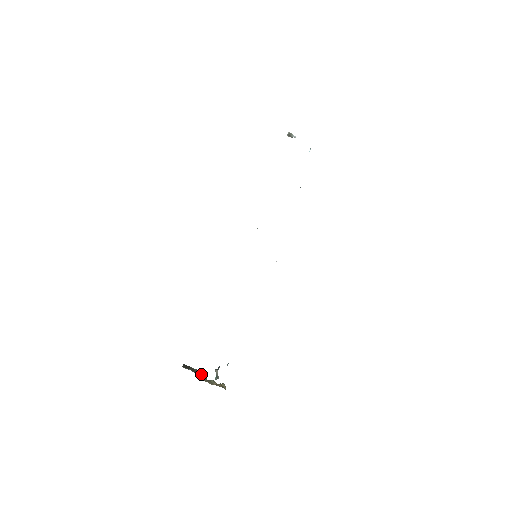
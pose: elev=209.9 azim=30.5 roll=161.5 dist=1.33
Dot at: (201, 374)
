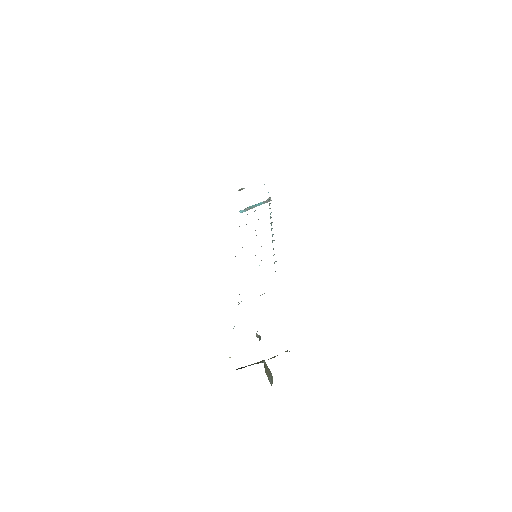
Dot at: occluded
